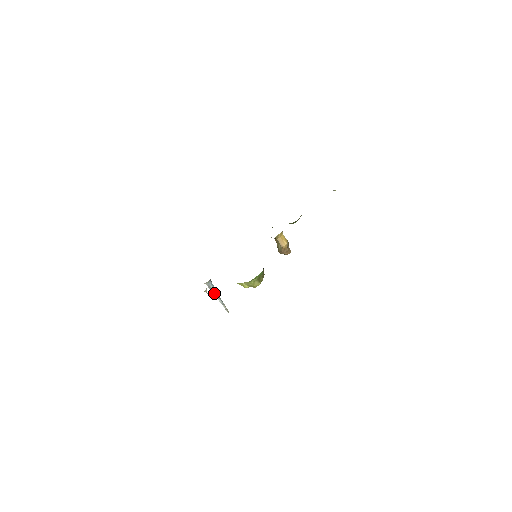
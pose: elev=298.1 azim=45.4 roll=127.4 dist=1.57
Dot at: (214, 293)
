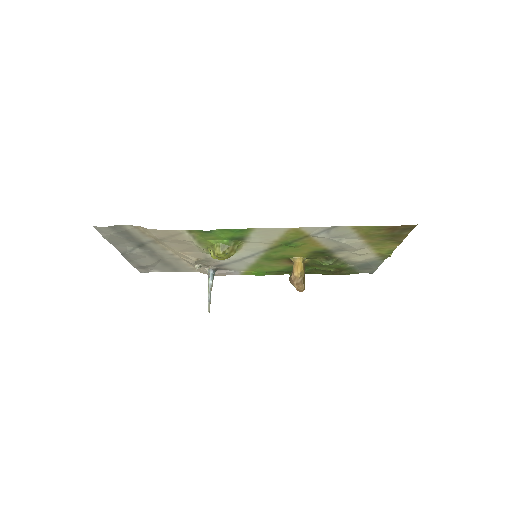
Dot at: (209, 284)
